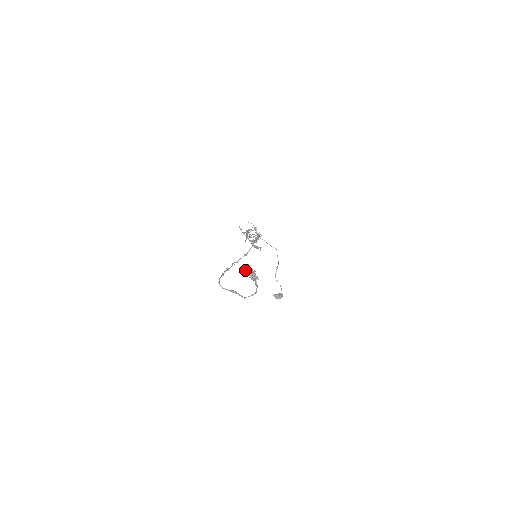
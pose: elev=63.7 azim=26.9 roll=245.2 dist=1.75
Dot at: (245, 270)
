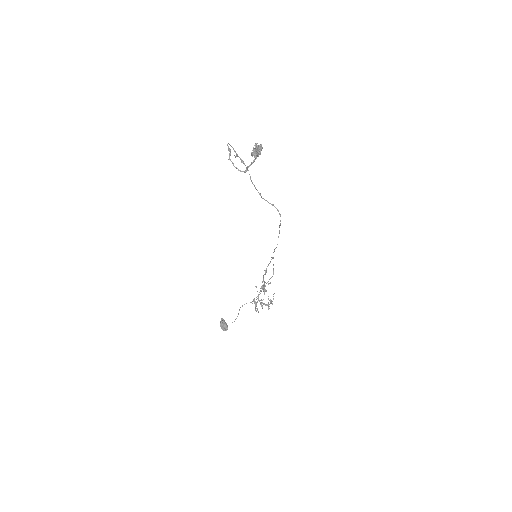
Dot at: (256, 145)
